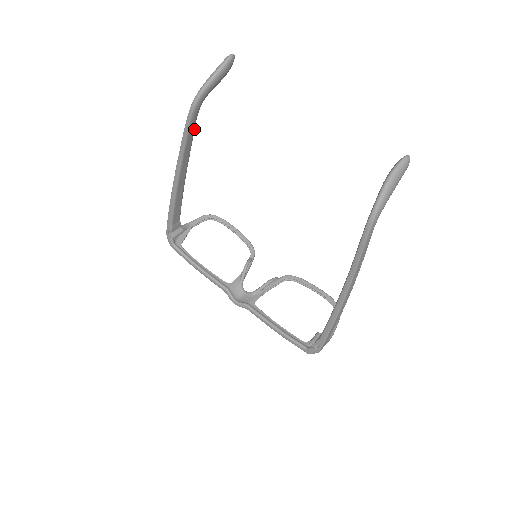
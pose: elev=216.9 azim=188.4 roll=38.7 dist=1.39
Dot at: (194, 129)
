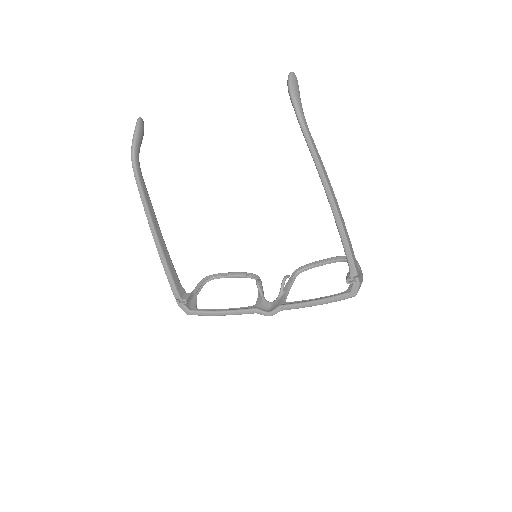
Dot at: (145, 186)
